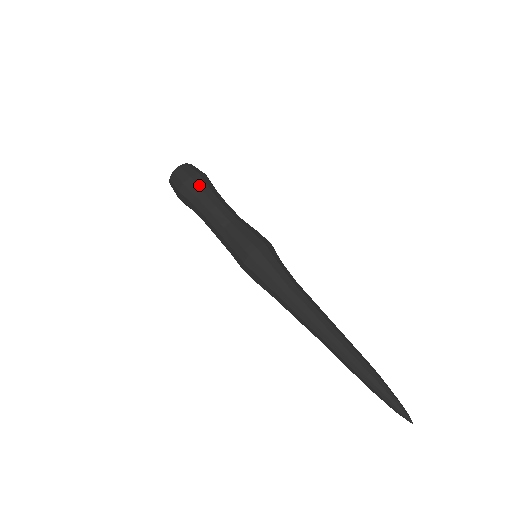
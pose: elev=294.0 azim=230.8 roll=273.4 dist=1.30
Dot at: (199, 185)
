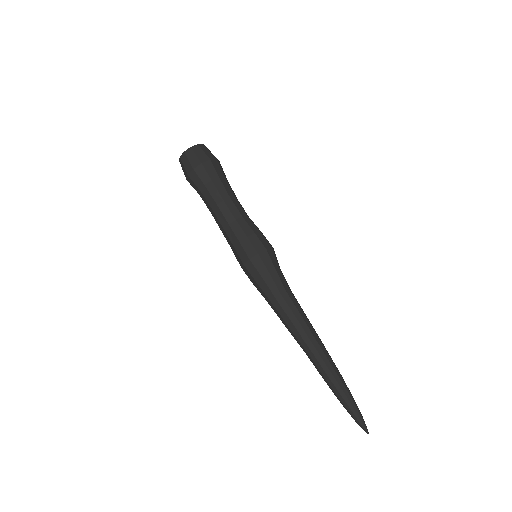
Dot at: (209, 174)
